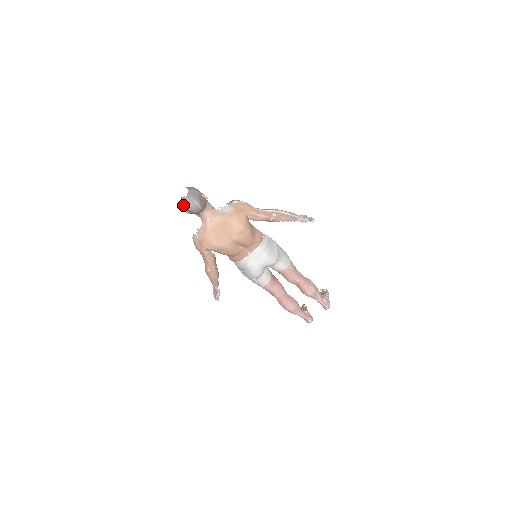
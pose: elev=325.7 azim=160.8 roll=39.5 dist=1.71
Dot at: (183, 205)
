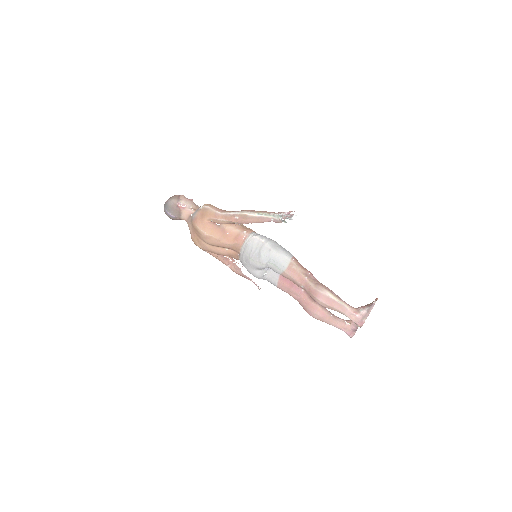
Dot at: occluded
